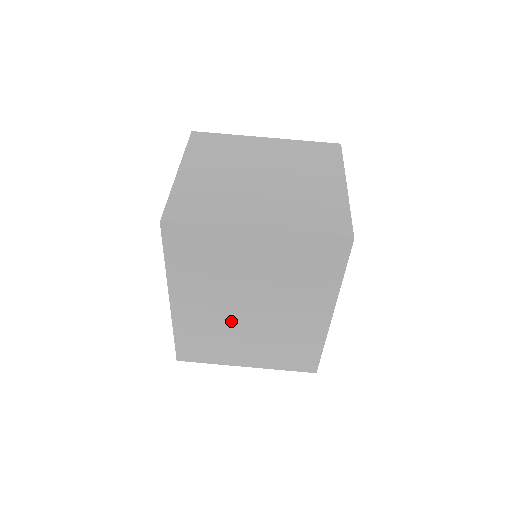
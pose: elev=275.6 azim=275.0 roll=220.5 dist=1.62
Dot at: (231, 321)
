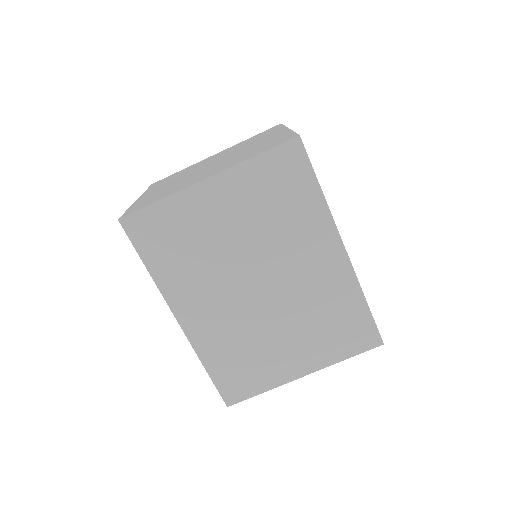
Dot at: (249, 314)
